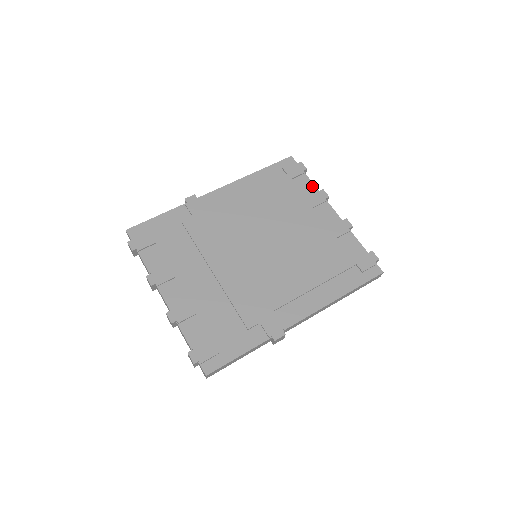
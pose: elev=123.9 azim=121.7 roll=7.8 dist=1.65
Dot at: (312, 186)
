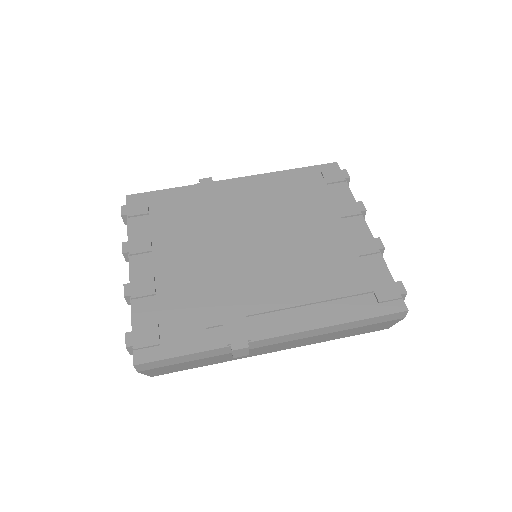
Dot at: (350, 196)
